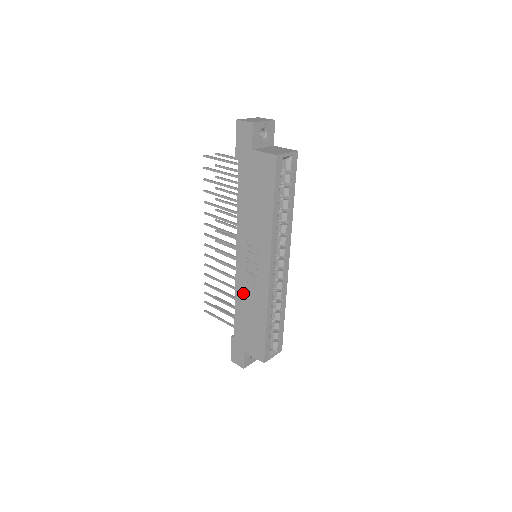
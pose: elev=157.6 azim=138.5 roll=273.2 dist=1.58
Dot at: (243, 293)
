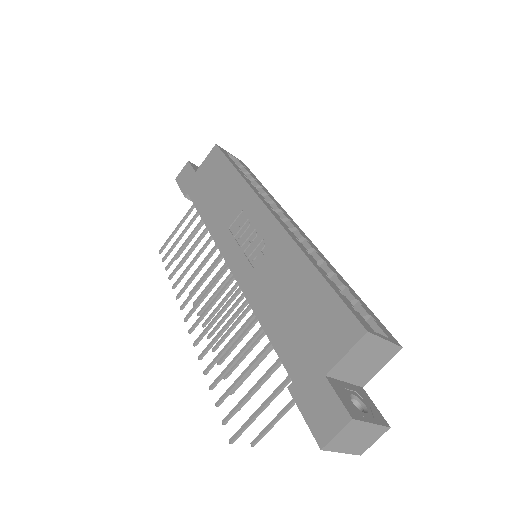
Dot at: (259, 286)
